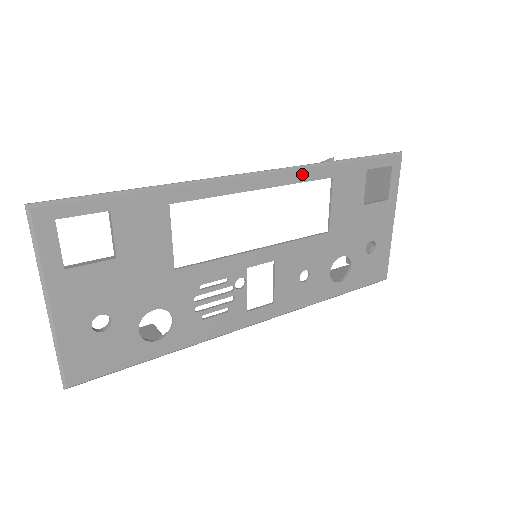
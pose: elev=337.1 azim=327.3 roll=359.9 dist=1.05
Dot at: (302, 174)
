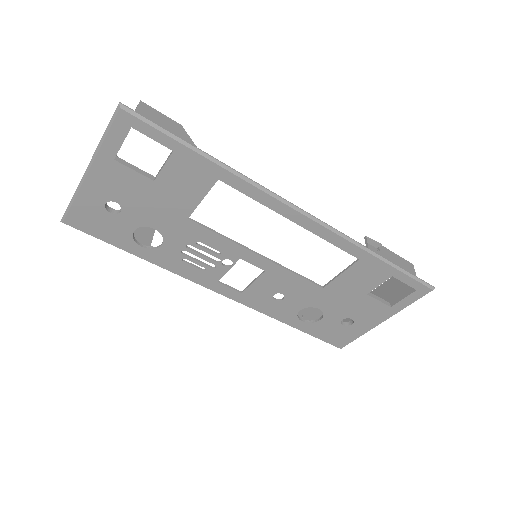
Dot at: (336, 239)
